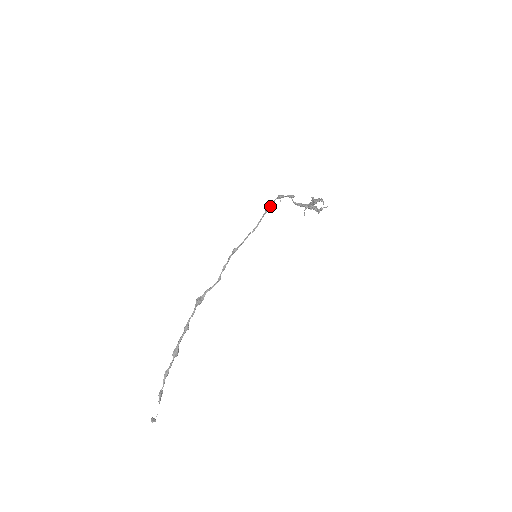
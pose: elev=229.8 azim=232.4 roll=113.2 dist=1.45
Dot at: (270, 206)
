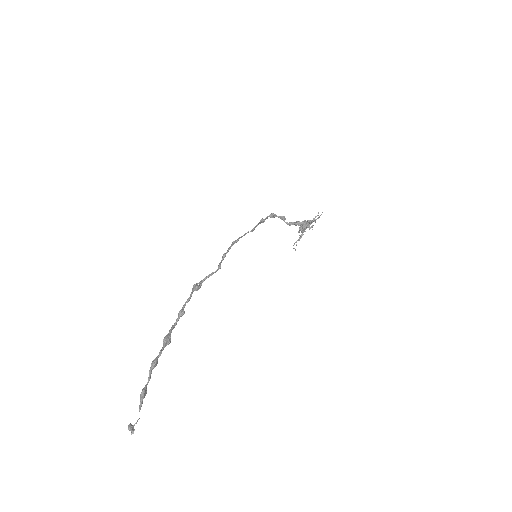
Dot at: (264, 219)
